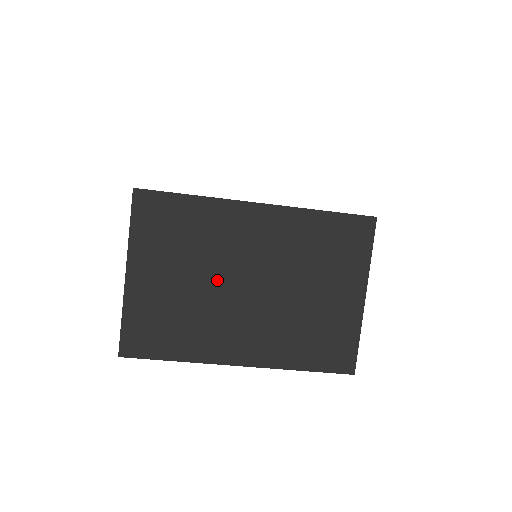
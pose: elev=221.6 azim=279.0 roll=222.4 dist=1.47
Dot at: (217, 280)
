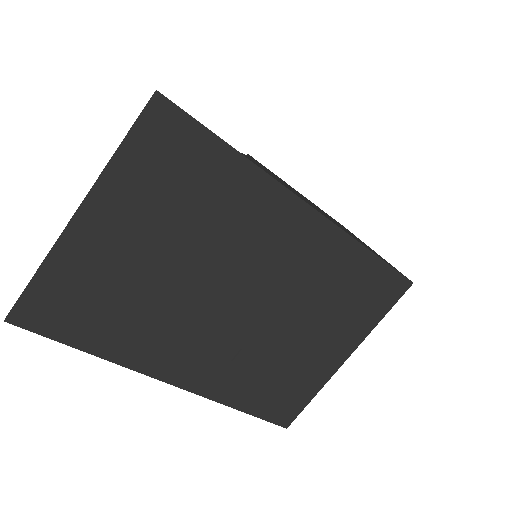
Dot at: (202, 276)
